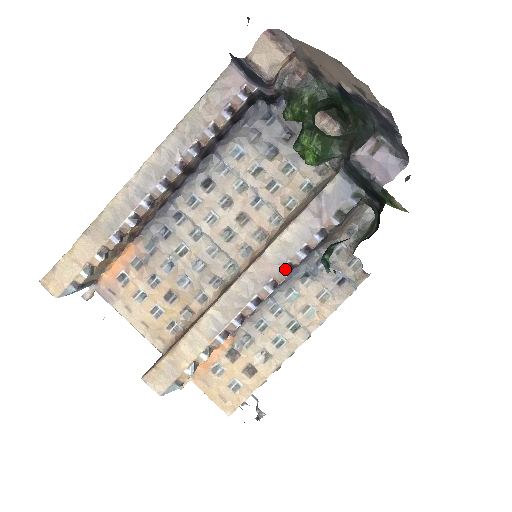
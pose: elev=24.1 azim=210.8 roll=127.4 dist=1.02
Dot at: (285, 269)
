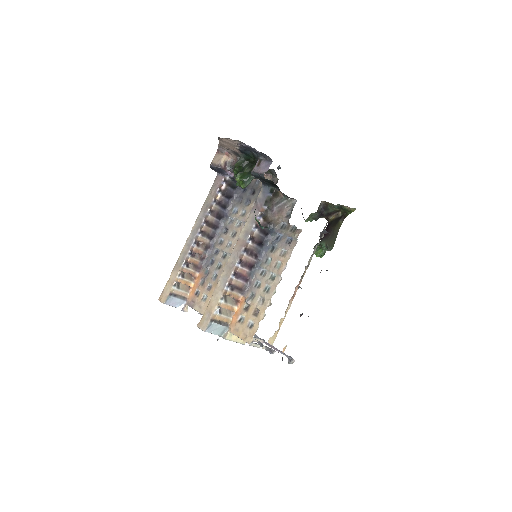
Dot at: (249, 240)
